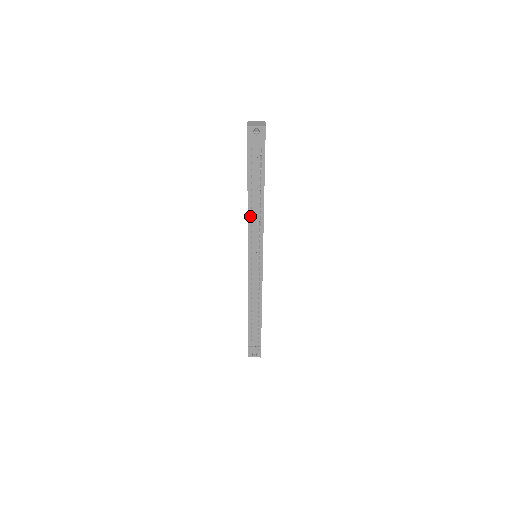
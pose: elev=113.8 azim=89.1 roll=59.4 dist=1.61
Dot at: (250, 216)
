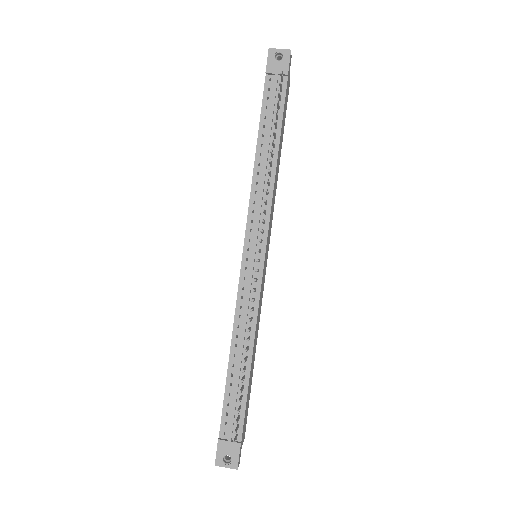
Dot at: (256, 177)
